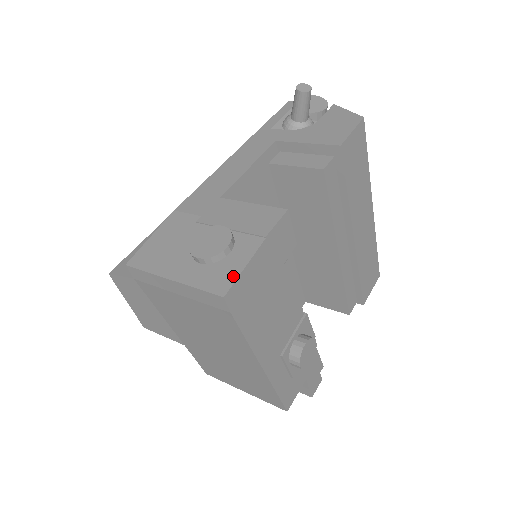
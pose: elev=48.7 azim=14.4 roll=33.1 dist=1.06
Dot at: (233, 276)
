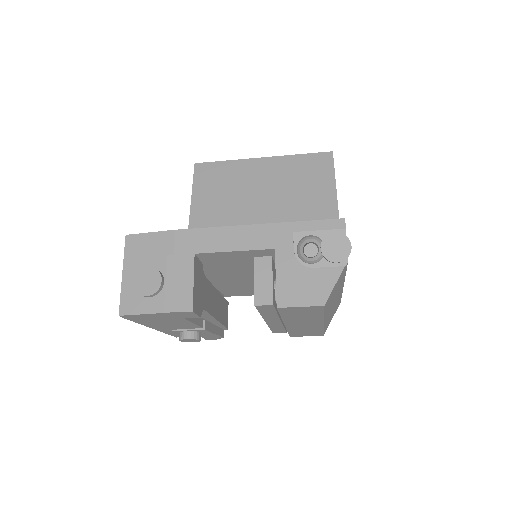
Dot at: (133, 311)
